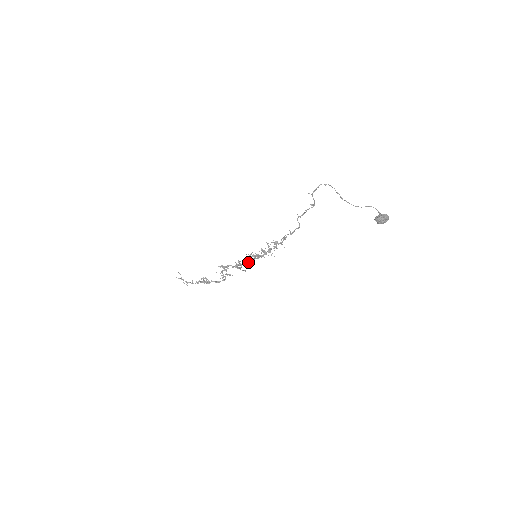
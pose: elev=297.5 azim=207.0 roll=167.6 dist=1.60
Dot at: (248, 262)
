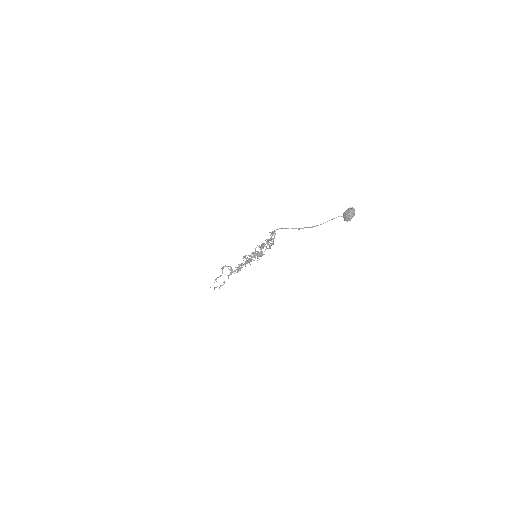
Dot at: occluded
